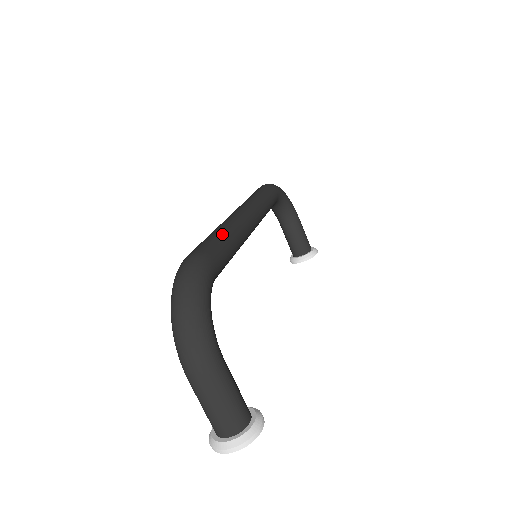
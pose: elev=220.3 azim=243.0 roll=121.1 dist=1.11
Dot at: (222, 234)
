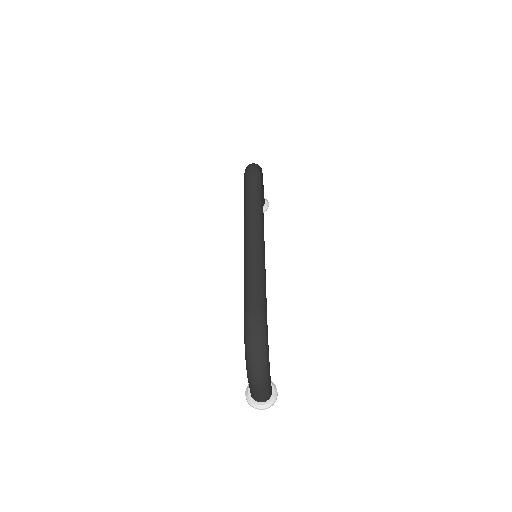
Dot at: (261, 278)
